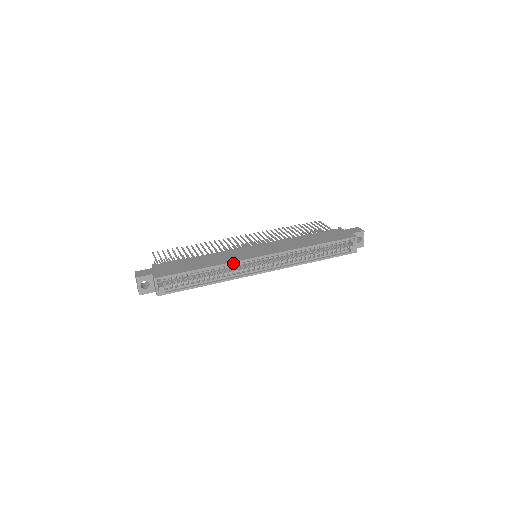
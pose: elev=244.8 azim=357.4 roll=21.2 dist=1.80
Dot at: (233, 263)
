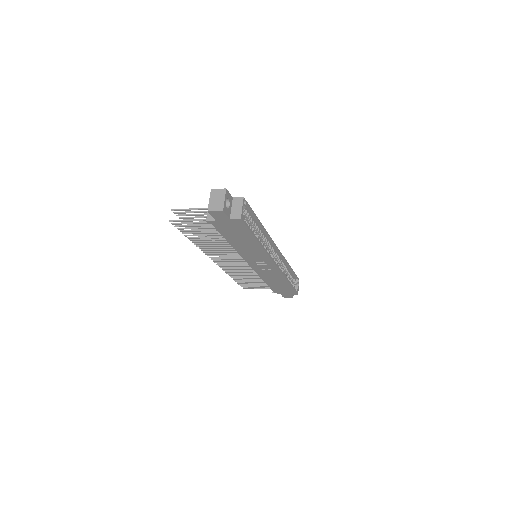
Dot at: (269, 236)
